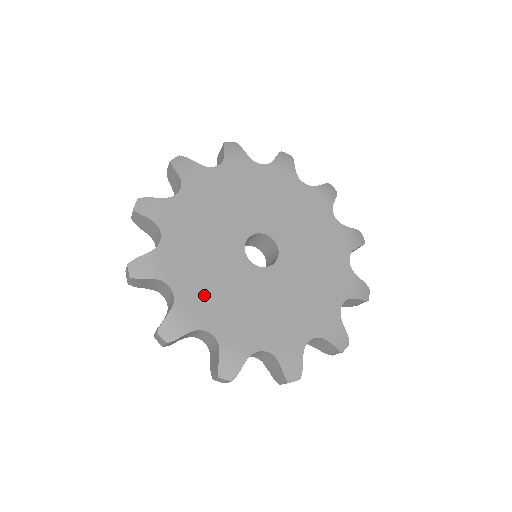
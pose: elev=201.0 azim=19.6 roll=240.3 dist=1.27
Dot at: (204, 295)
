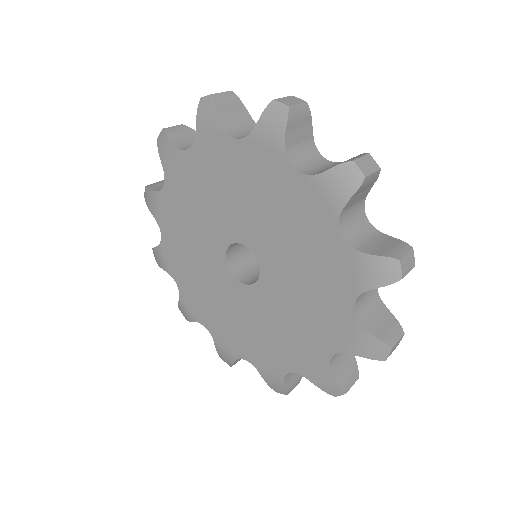
Dot at: (181, 256)
